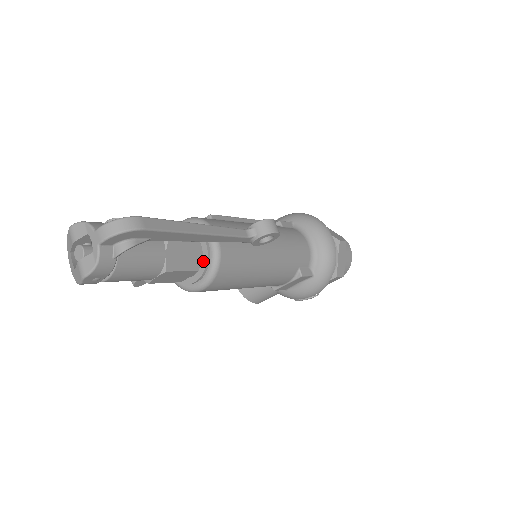
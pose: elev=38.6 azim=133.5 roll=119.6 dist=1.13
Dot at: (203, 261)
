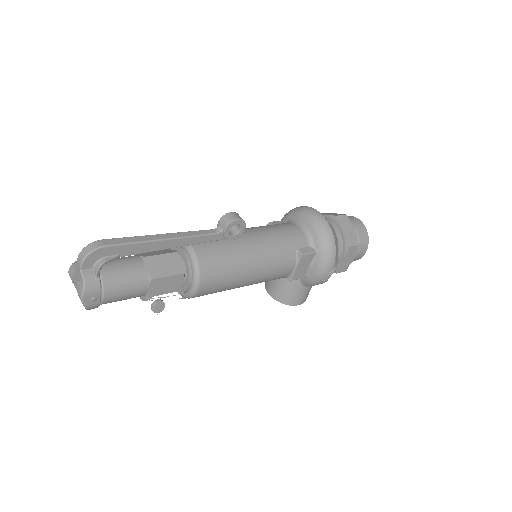
Dot at: (186, 265)
